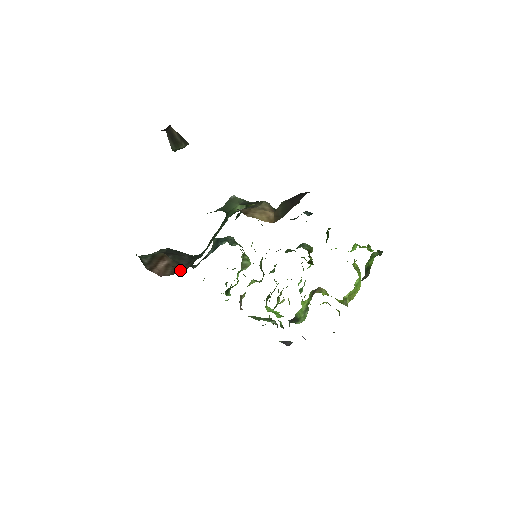
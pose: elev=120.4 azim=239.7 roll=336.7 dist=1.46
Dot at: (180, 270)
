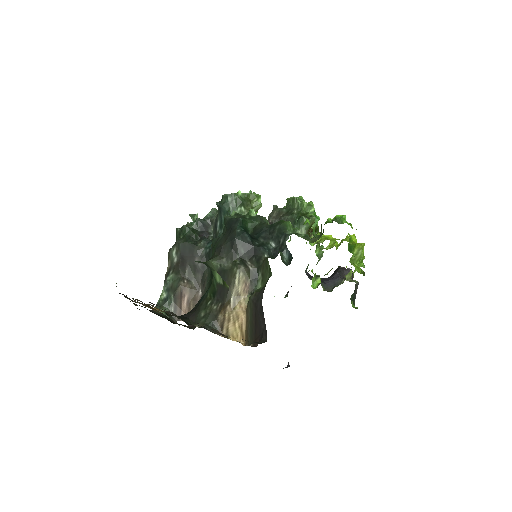
Dot at: occluded
